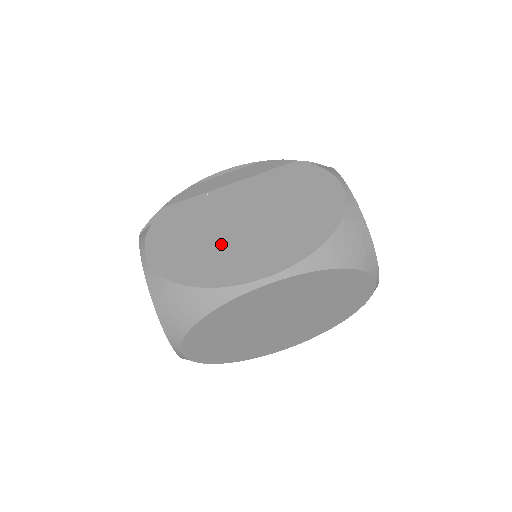
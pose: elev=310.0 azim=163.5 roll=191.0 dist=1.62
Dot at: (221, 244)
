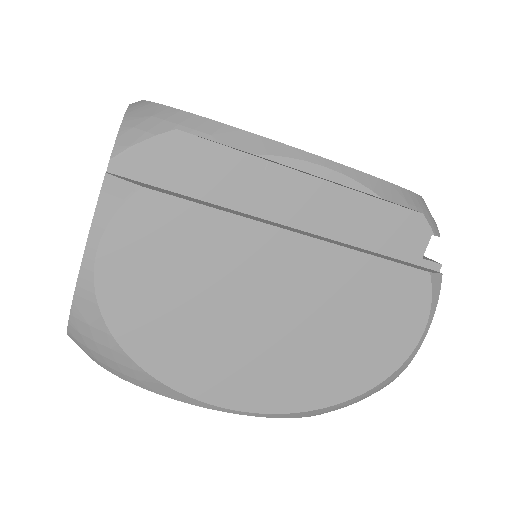
Dot at: (220, 321)
